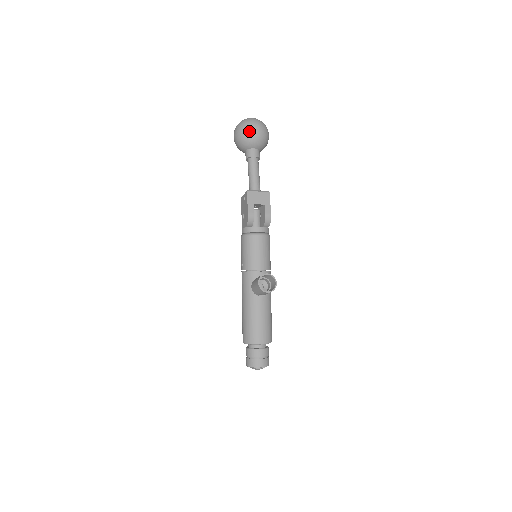
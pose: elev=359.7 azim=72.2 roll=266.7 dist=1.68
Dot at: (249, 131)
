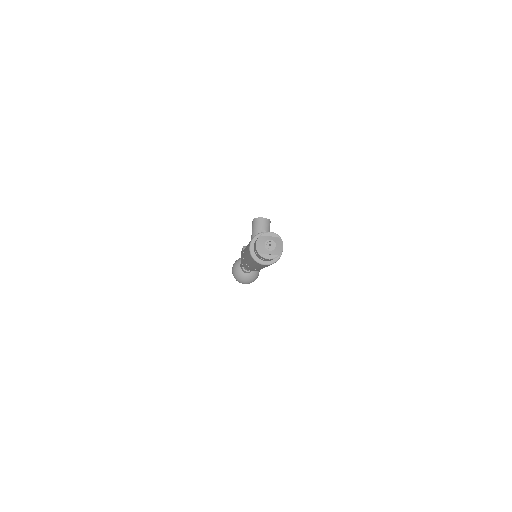
Dot at: occluded
